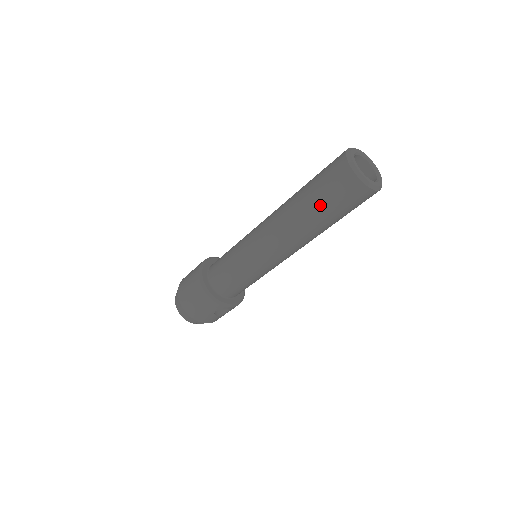
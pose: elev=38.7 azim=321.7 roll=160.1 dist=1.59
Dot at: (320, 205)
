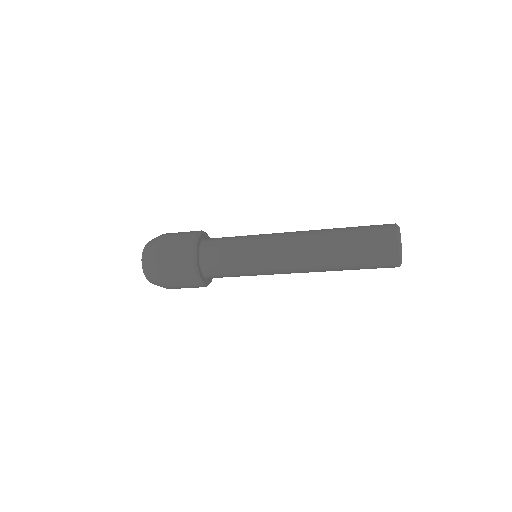
Dot at: (356, 263)
